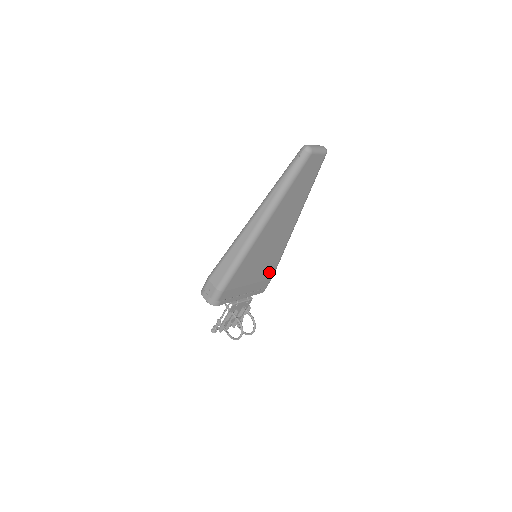
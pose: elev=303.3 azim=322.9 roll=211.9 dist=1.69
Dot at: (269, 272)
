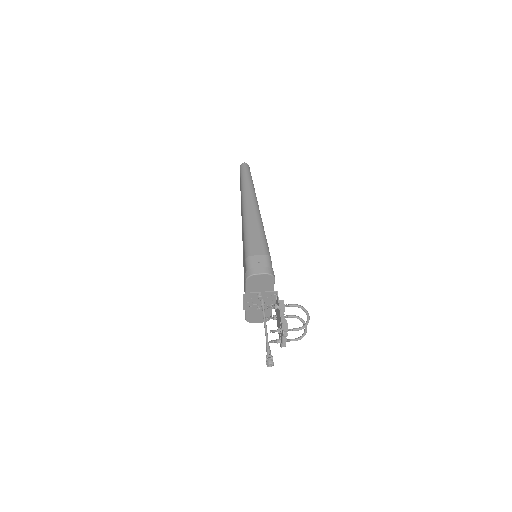
Dot at: occluded
